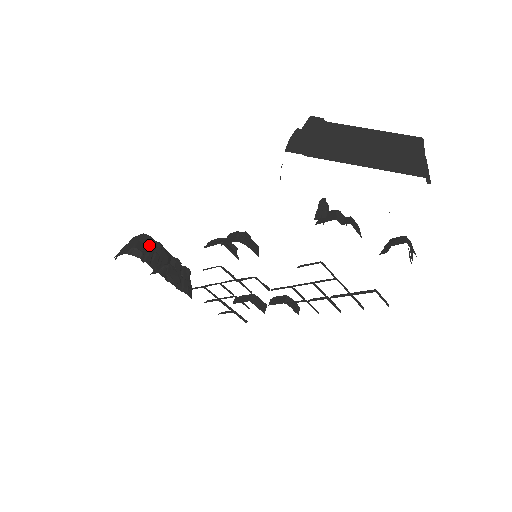
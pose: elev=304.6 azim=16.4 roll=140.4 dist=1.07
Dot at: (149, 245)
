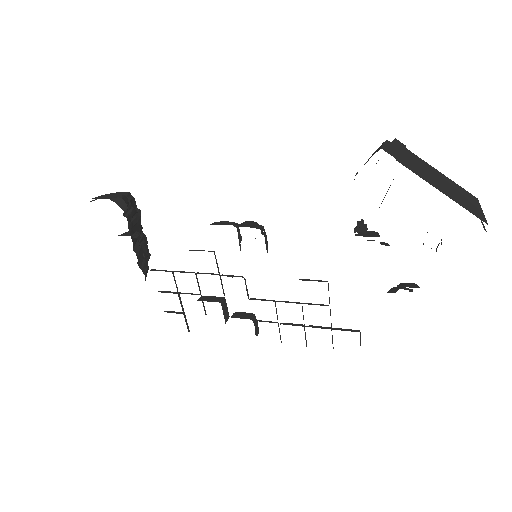
Dot at: (132, 206)
